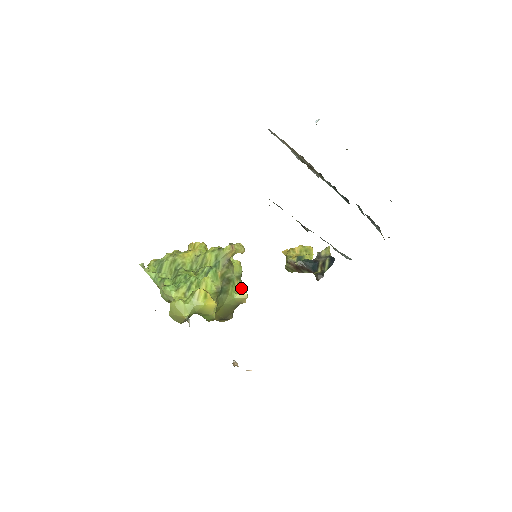
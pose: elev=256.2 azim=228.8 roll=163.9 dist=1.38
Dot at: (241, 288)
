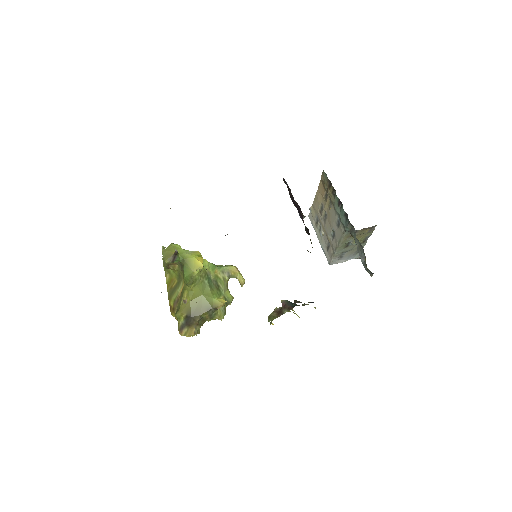
Dot at: occluded
